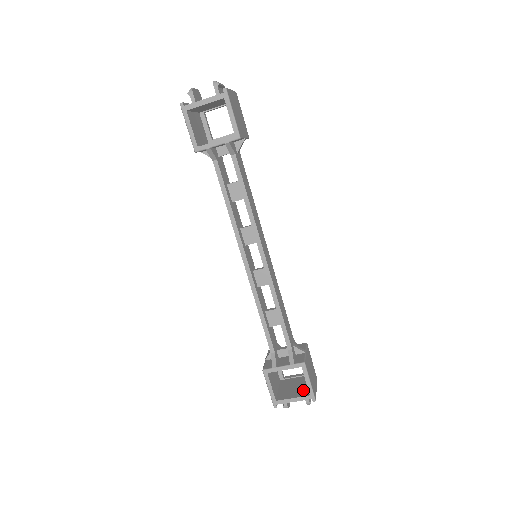
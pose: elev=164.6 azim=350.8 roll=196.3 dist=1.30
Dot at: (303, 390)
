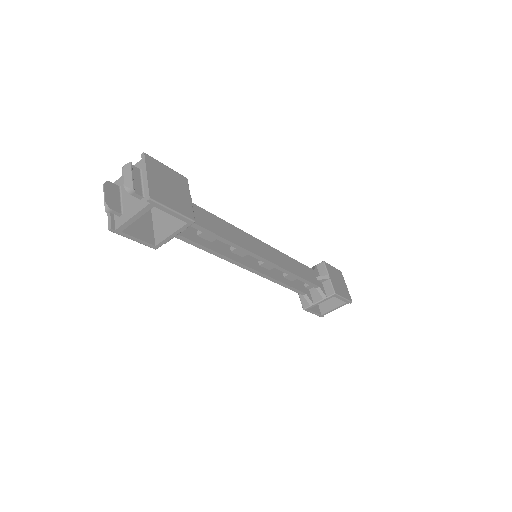
Dot at: occluded
